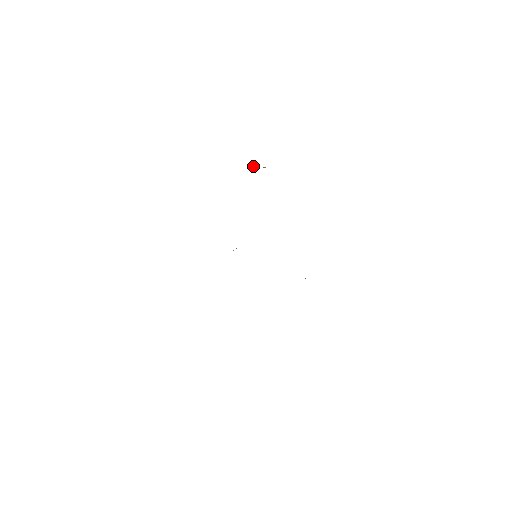
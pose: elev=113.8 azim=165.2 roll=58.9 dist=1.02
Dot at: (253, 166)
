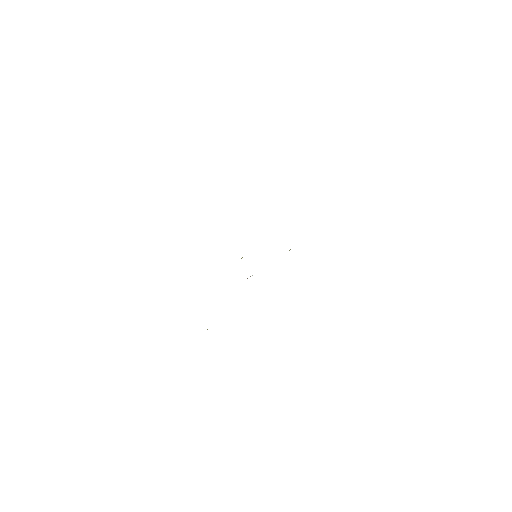
Dot at: occluded
